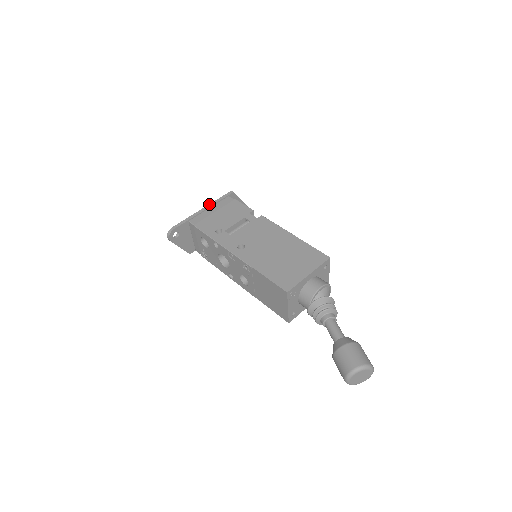
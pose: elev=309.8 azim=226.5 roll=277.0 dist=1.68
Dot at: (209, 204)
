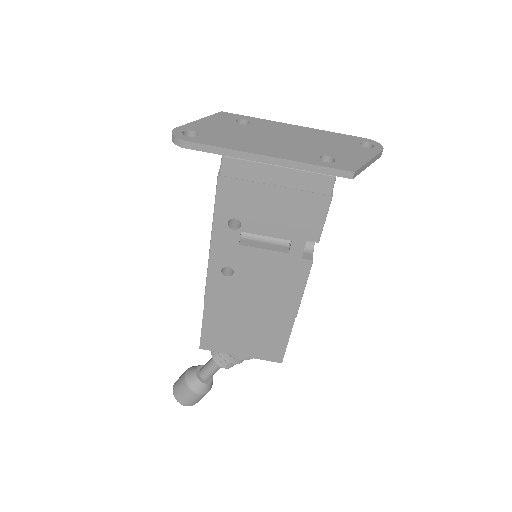
Dot at: (289, 160)
